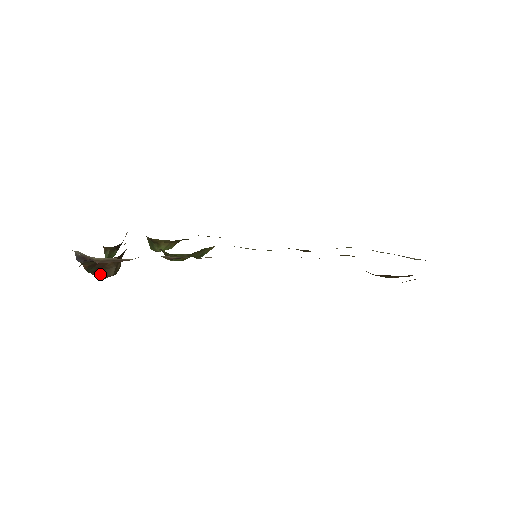
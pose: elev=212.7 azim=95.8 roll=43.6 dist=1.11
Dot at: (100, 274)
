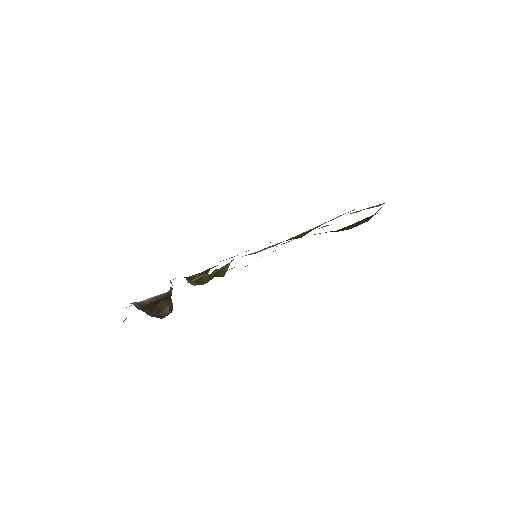
Dot at: (161, 315)
